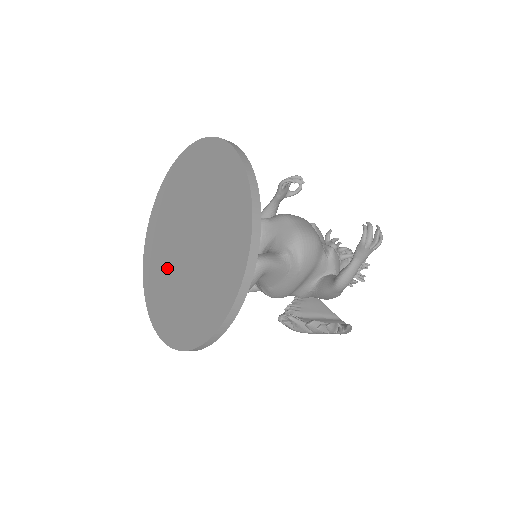
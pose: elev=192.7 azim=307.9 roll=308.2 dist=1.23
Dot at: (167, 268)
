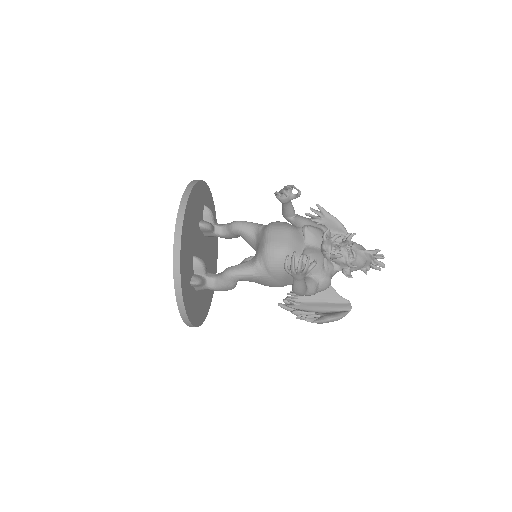
Dot at: occluded
